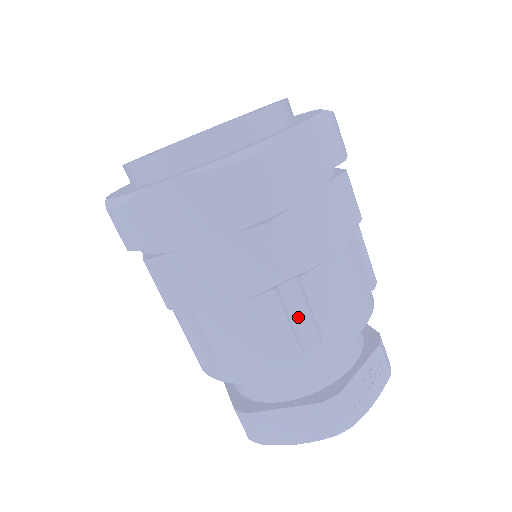
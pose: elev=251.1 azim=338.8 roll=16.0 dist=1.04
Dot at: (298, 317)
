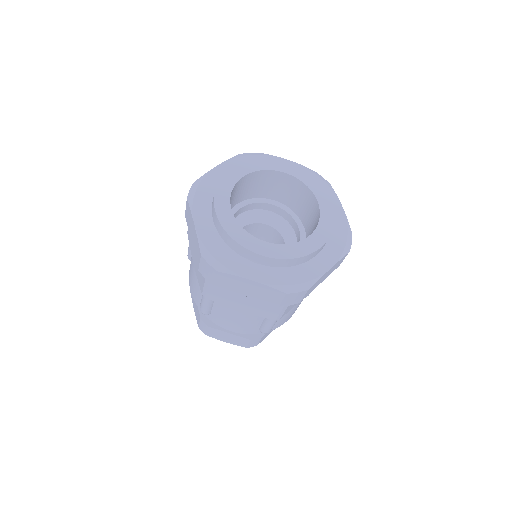
Dot at: occluded
